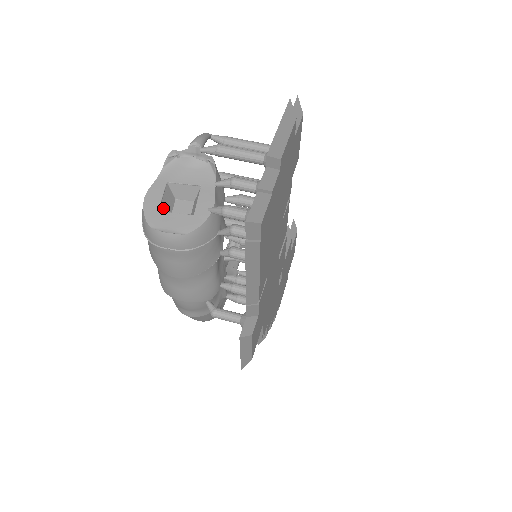
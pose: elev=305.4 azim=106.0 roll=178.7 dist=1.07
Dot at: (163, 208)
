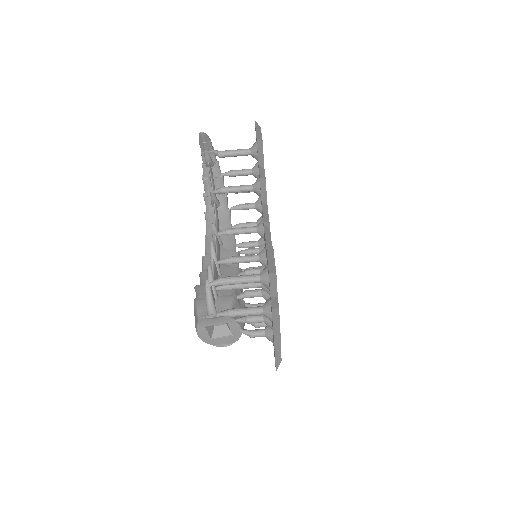
Dot at: (211, 334)
